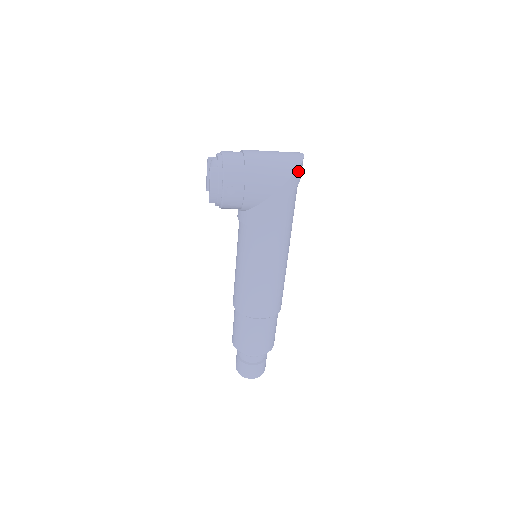
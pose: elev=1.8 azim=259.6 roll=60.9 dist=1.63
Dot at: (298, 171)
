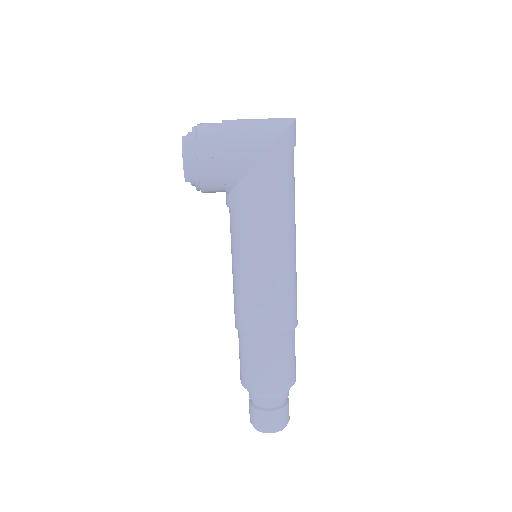
Dot at: (289, 131)
